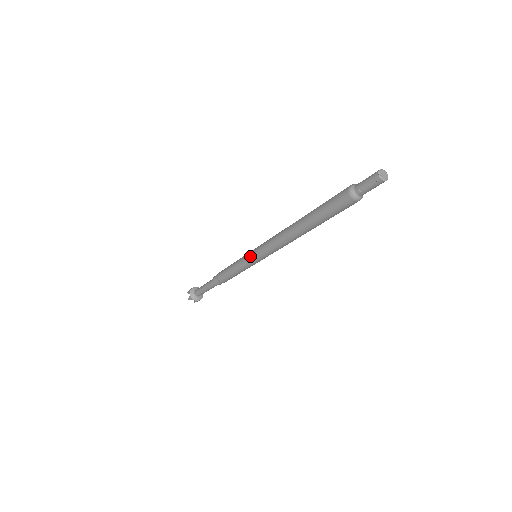
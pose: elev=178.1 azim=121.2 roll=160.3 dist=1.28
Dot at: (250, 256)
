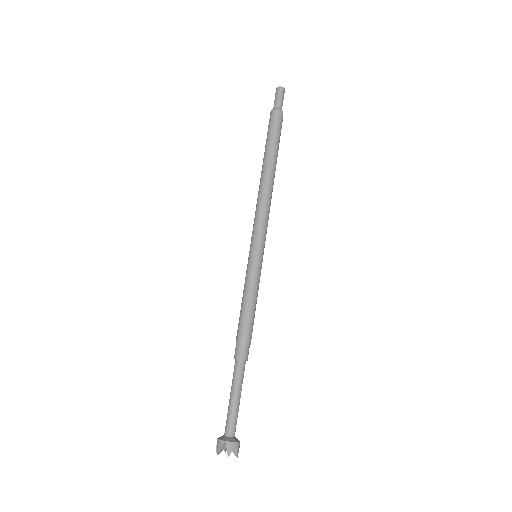
Dot at: (249, 255)
